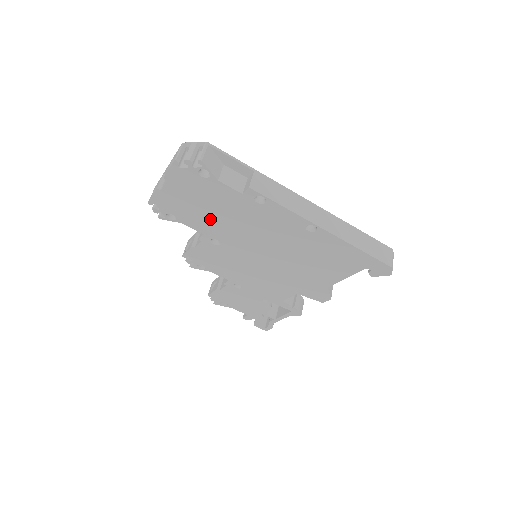
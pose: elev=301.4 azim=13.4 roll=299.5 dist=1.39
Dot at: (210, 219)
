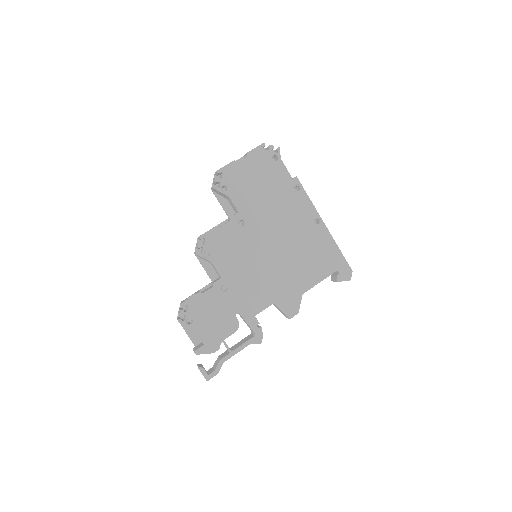
Dot at: (254, 198)
